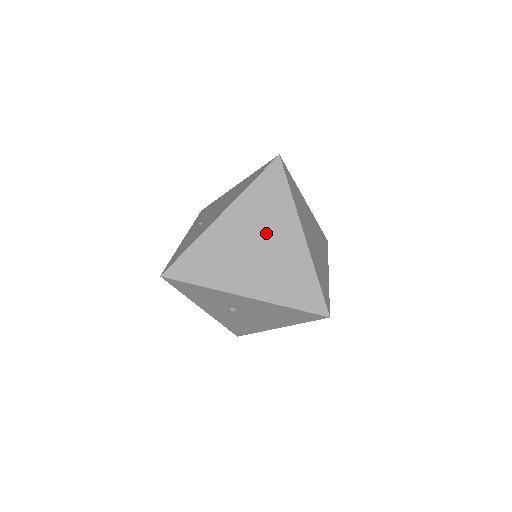
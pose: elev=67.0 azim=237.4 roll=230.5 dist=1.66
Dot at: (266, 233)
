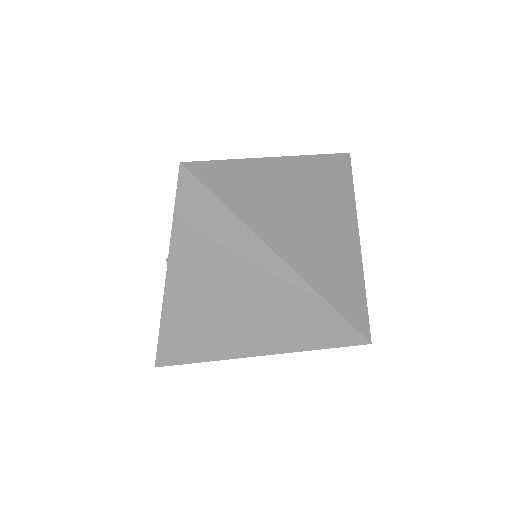
Dot at: (231, 277)
